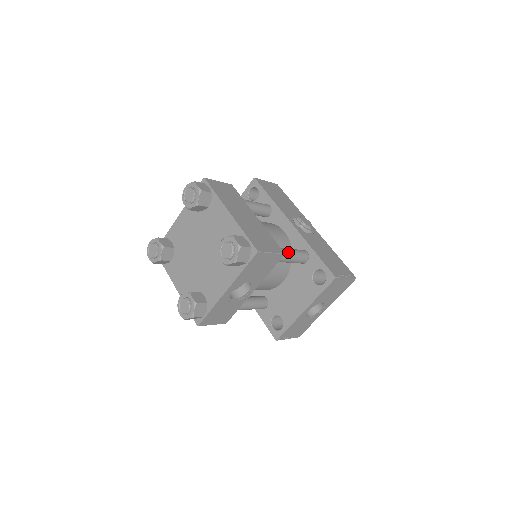
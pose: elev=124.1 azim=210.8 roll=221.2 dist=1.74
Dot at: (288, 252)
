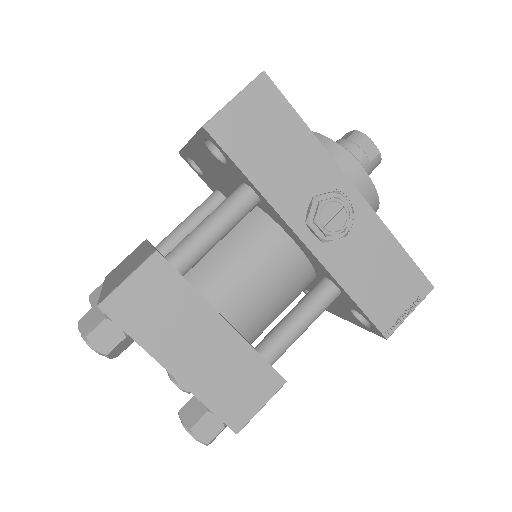
Dot at: (298, 333)
